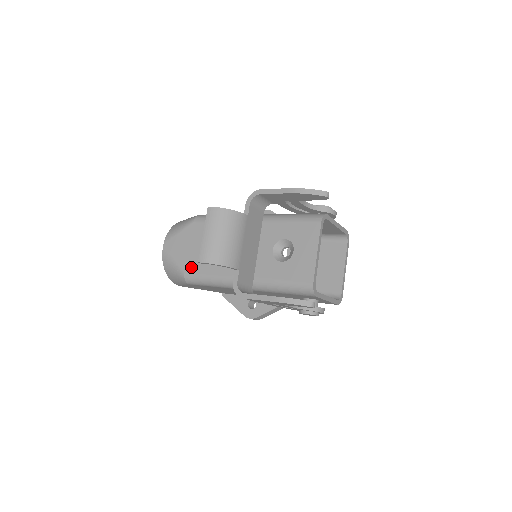
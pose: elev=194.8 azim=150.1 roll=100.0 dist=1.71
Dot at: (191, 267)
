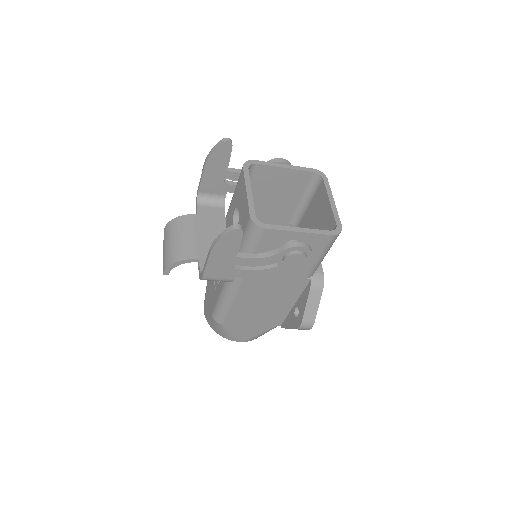
Dot at: (212, 305)
